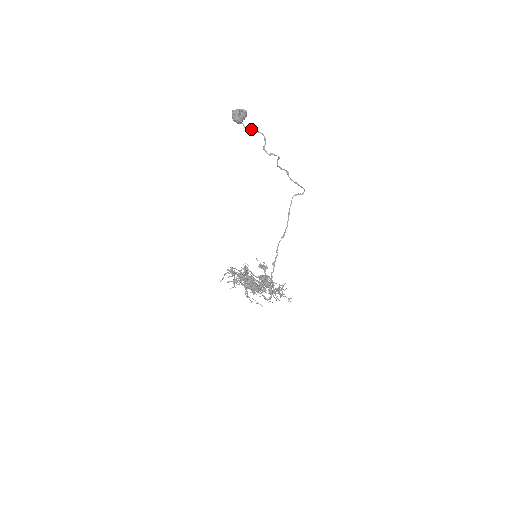
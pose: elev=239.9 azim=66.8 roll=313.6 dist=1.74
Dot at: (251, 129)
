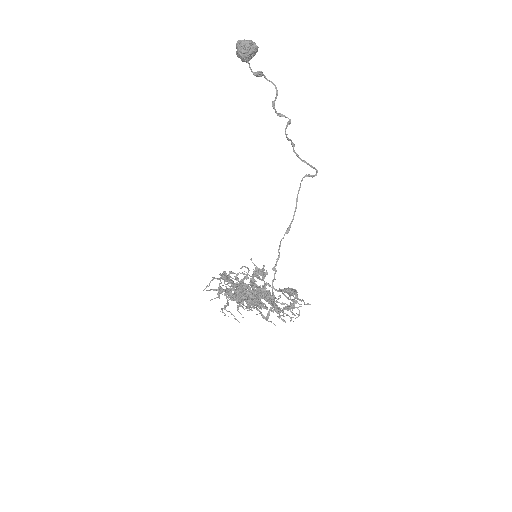
Dot at: (260, 73)
